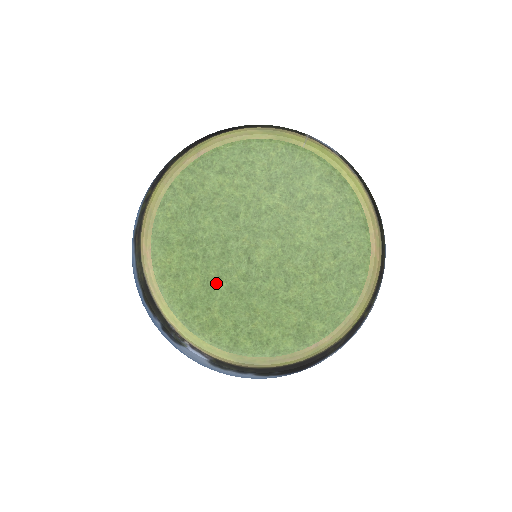
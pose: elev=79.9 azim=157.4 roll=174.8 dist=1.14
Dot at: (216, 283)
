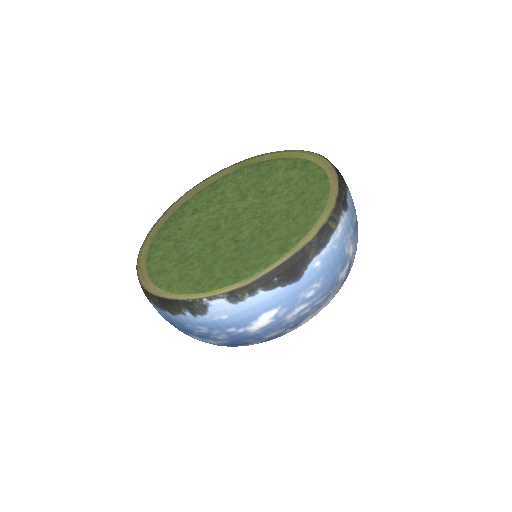
Dot at: (214, 265)
